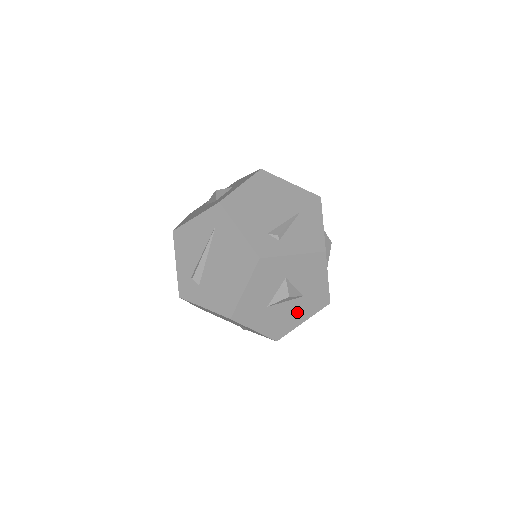
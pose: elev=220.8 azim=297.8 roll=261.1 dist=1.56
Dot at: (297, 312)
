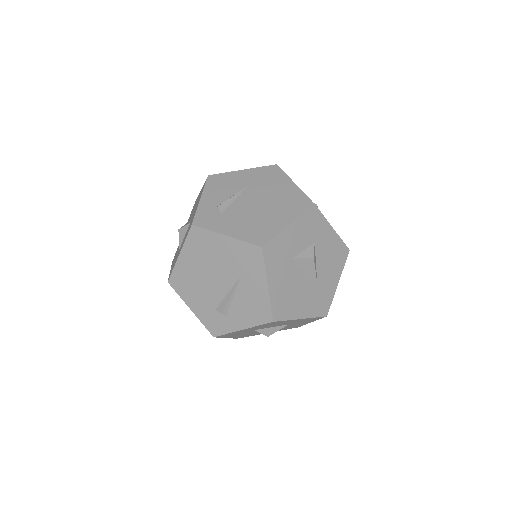
Dot at: (296, 324)
